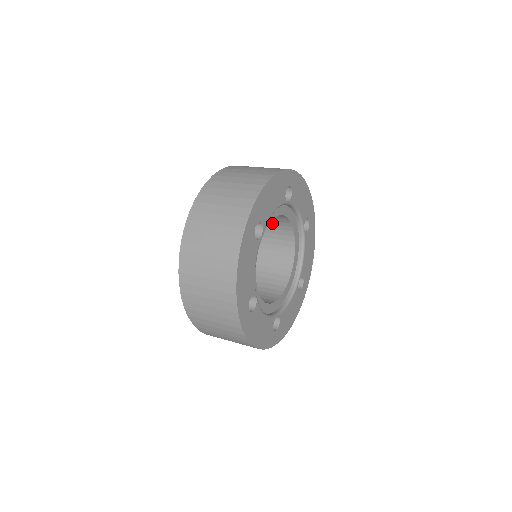
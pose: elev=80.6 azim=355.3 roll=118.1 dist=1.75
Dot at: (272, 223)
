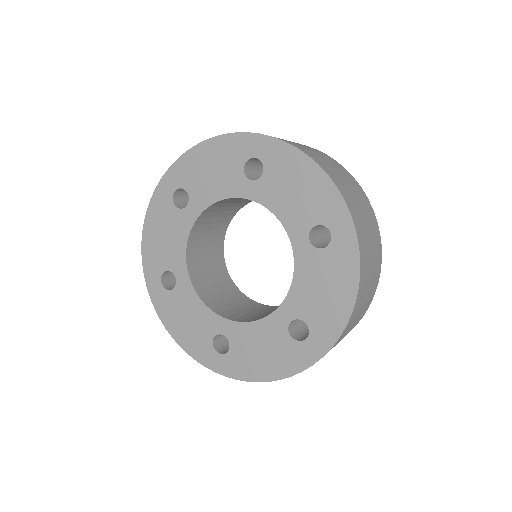
Dot at: occluded
